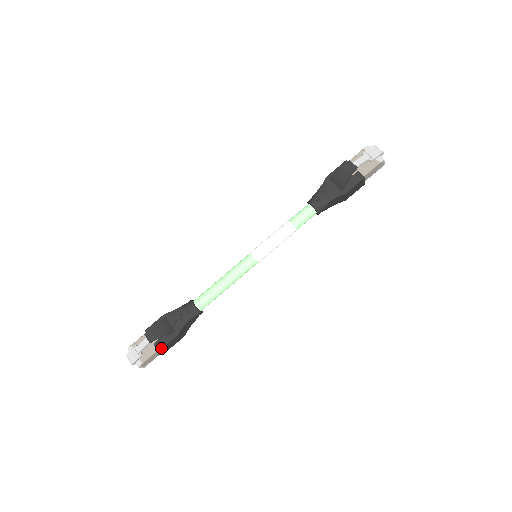
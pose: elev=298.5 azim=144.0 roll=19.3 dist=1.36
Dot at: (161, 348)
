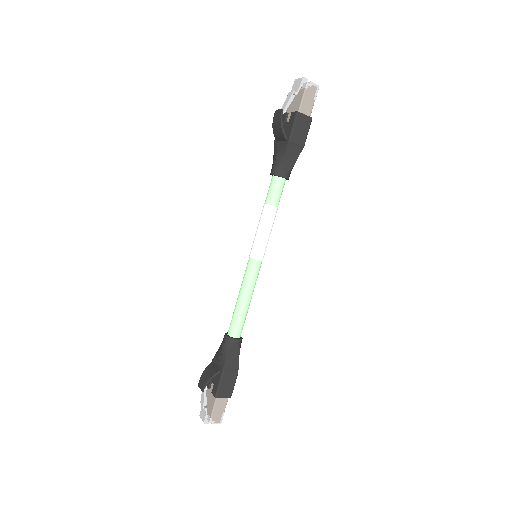
Dot at: (216, 393)
